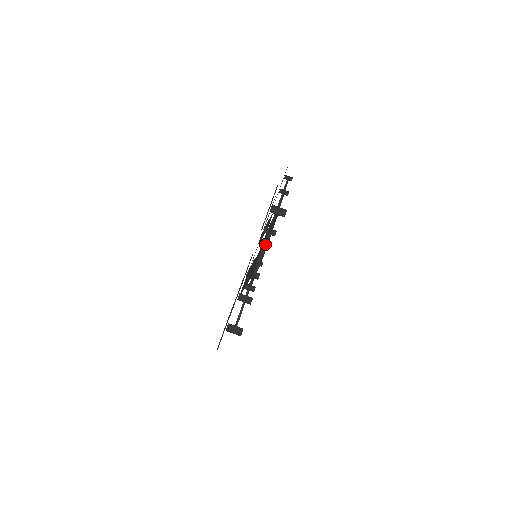
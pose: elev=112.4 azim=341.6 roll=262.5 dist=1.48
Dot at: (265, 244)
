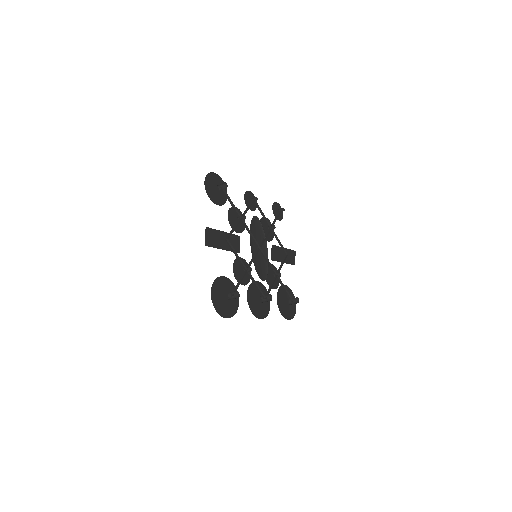
Dot at: (237, 225)
